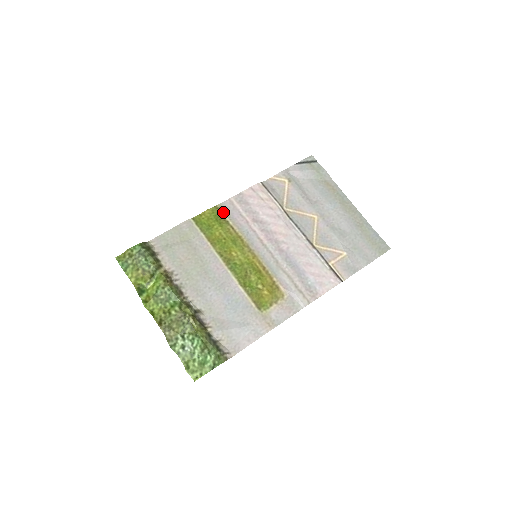
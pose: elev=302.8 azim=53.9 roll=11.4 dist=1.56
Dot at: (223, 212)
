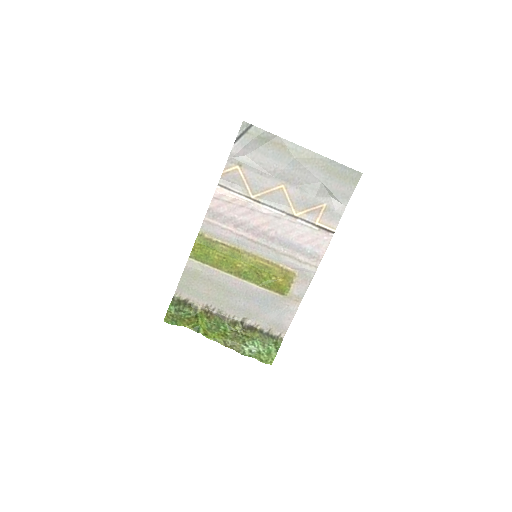
Dot at: (207, 236)
